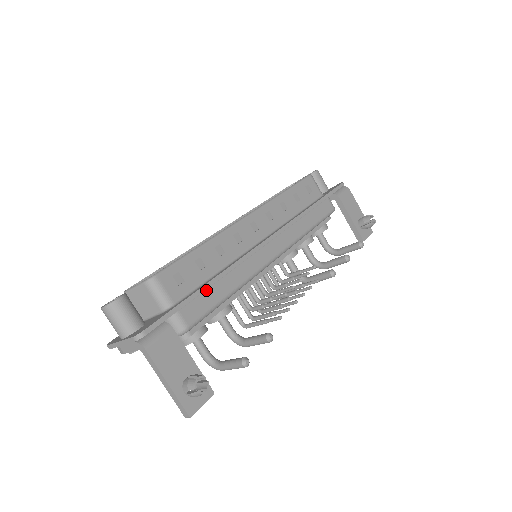
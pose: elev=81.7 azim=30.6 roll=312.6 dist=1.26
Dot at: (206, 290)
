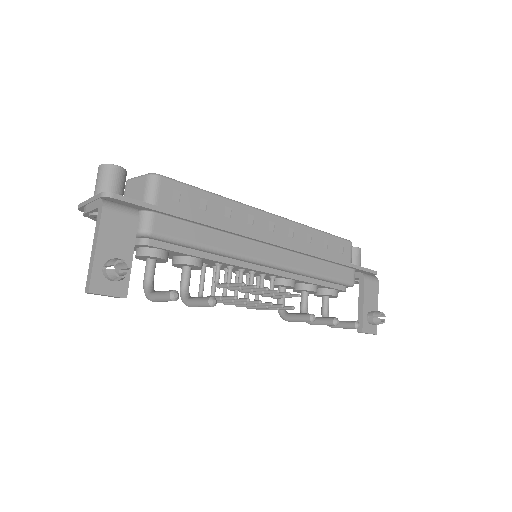
Dot at: (191, 224)
